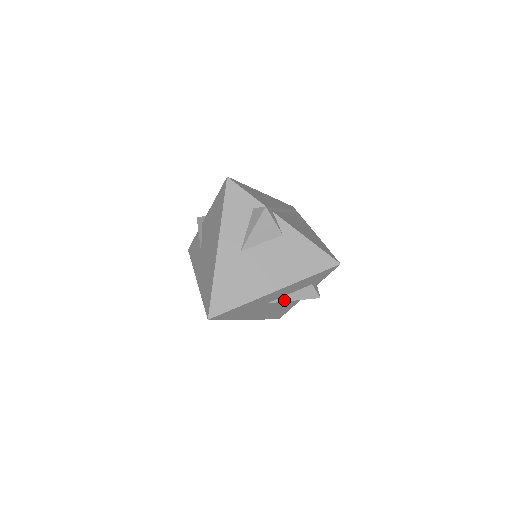
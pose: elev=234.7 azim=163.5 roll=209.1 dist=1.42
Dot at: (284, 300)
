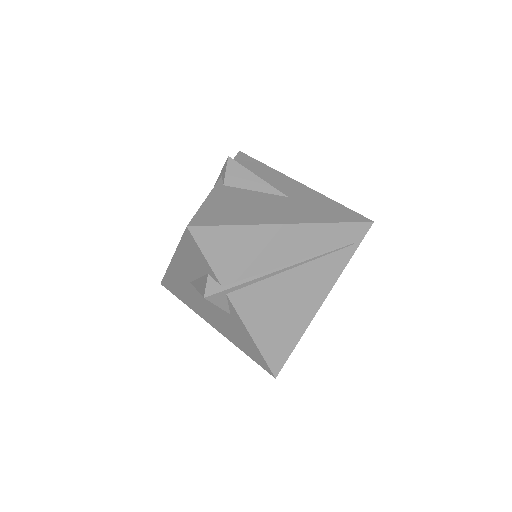
Dot at: occluded
